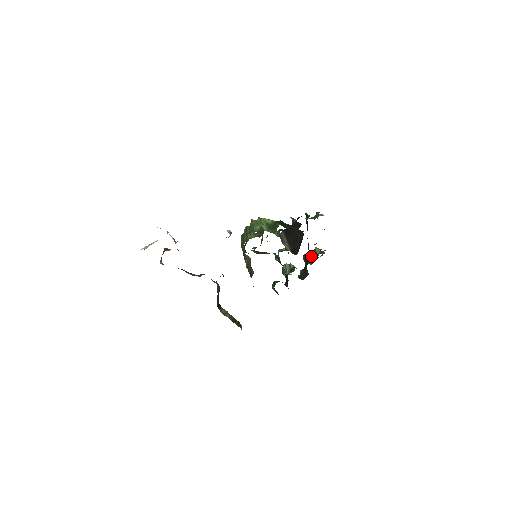
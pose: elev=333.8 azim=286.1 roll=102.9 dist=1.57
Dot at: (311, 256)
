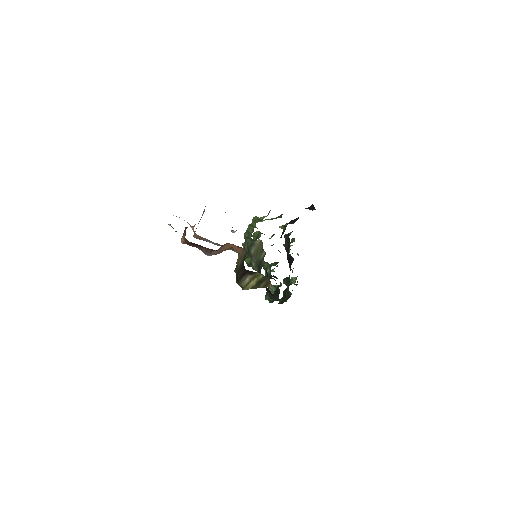
Dot at: occluded
